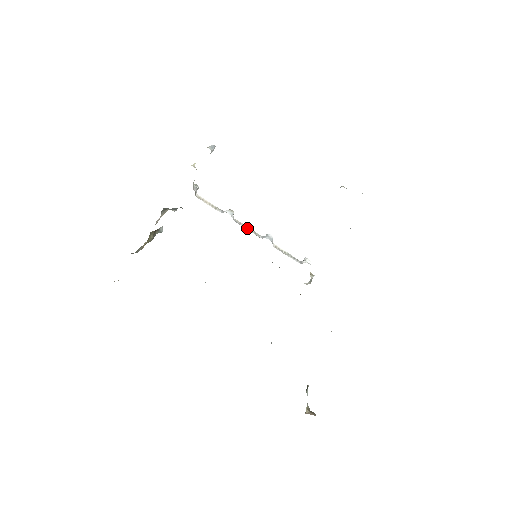
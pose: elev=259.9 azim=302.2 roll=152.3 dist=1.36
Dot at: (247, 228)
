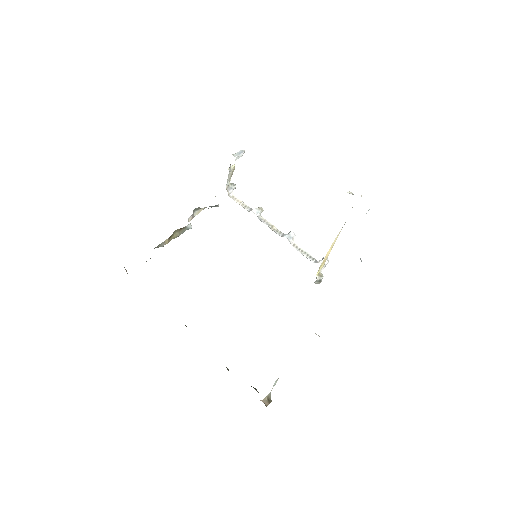
Dot at: (270, 226)
